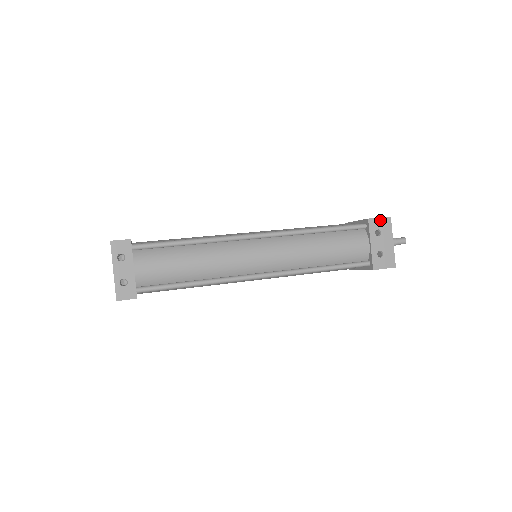
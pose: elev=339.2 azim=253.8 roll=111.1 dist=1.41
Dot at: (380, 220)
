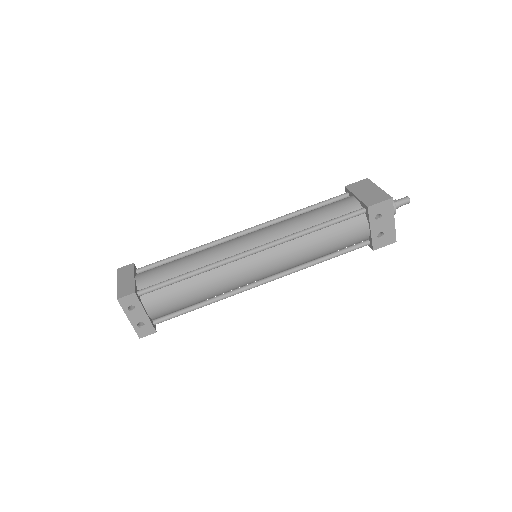
Dot at: (381, 204)
